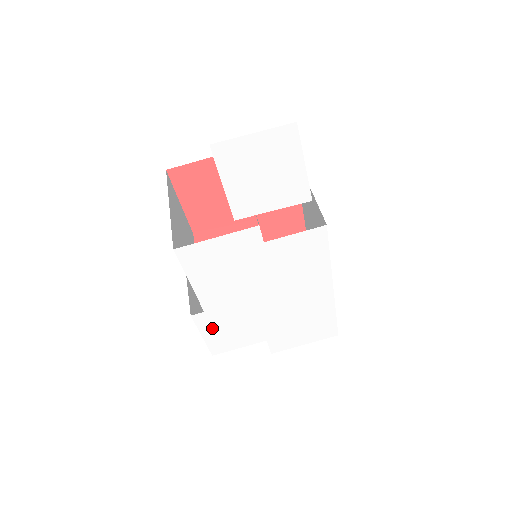
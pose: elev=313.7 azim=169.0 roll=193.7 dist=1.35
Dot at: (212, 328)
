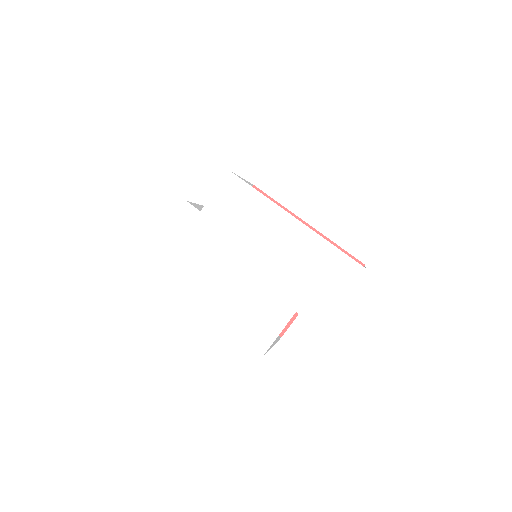
Dot at: (234, 319)
